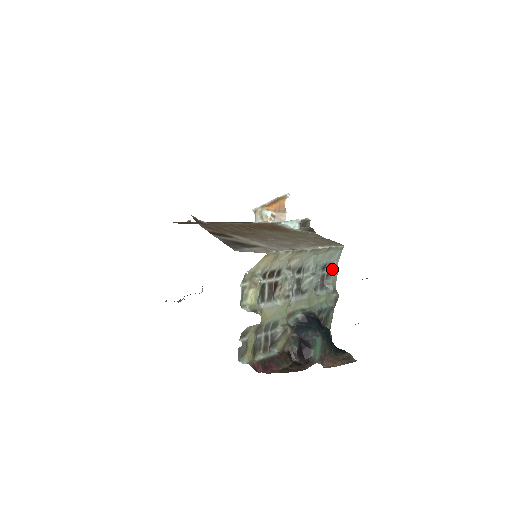
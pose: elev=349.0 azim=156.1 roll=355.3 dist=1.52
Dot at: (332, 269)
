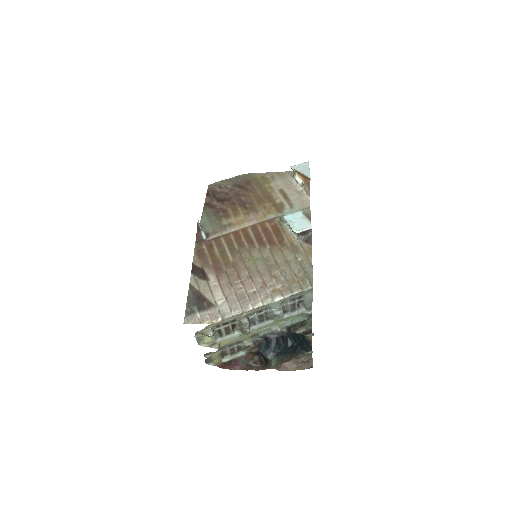
Dot at: (305, 298)
